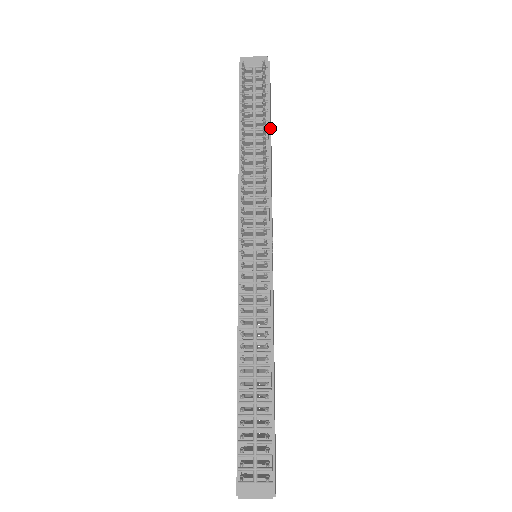
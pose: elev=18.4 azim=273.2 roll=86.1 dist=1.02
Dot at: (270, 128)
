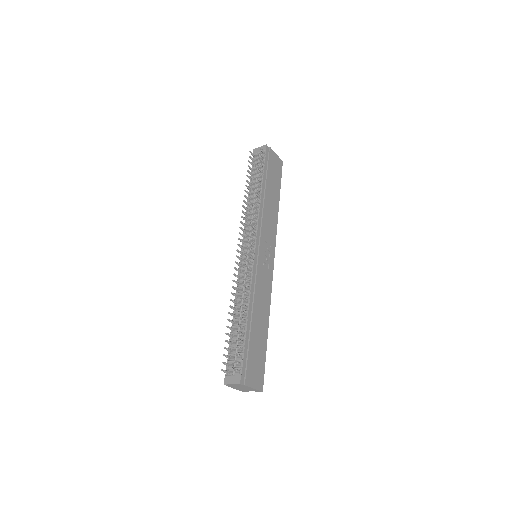
Dot at: (266, 183)
